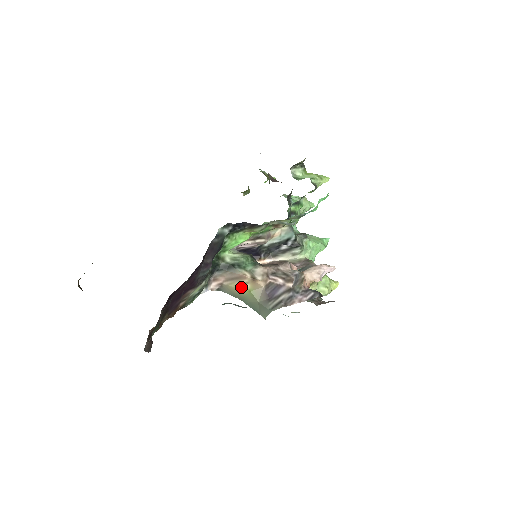
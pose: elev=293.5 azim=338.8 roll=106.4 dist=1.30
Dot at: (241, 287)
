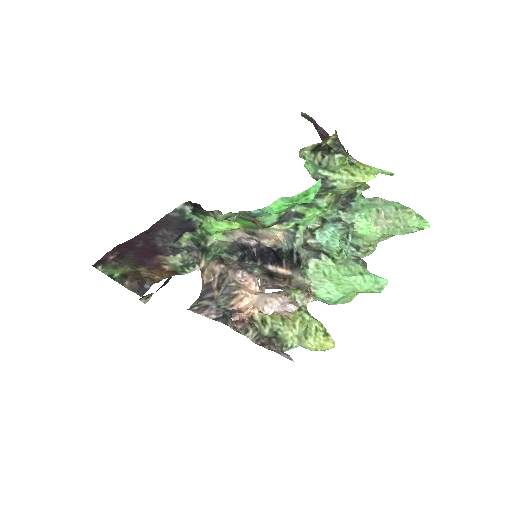
Dot at: occluded
